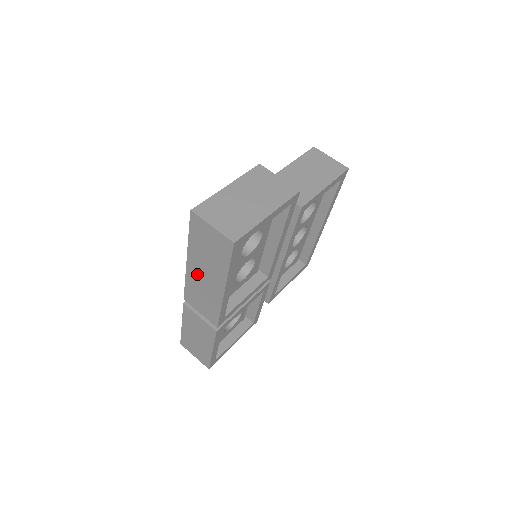
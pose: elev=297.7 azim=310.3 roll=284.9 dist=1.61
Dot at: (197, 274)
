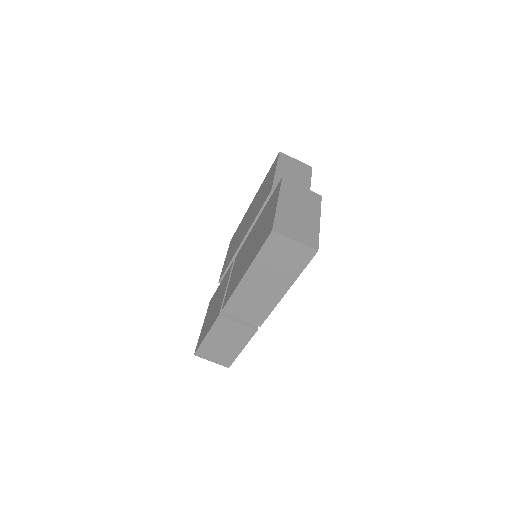
Dot at: (254, 285)
